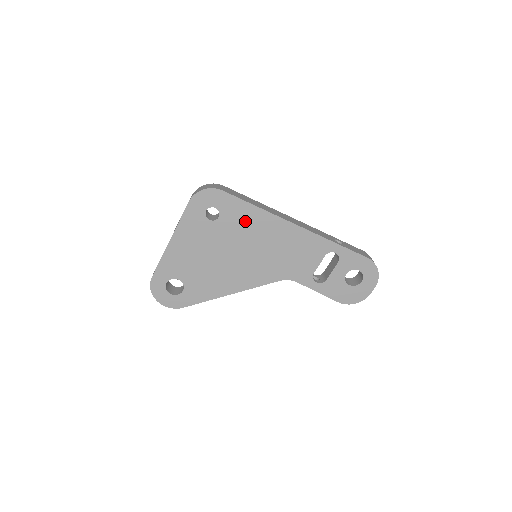
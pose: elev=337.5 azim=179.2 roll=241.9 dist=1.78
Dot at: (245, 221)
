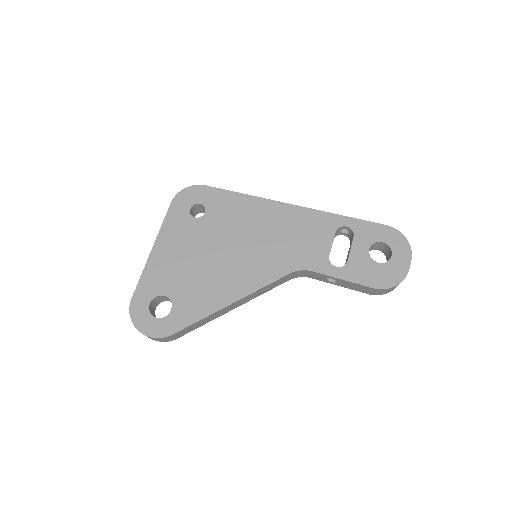
Dot at: (234, 211)
